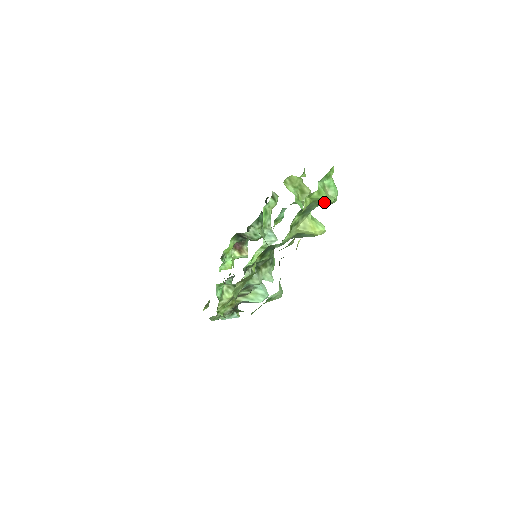
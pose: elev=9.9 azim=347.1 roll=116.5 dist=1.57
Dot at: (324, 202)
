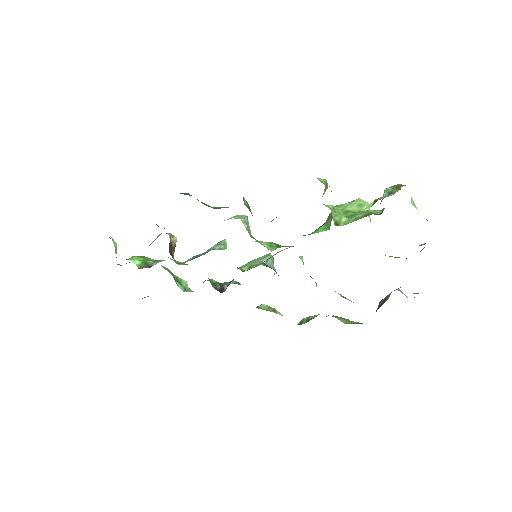
Dot at: occluded
